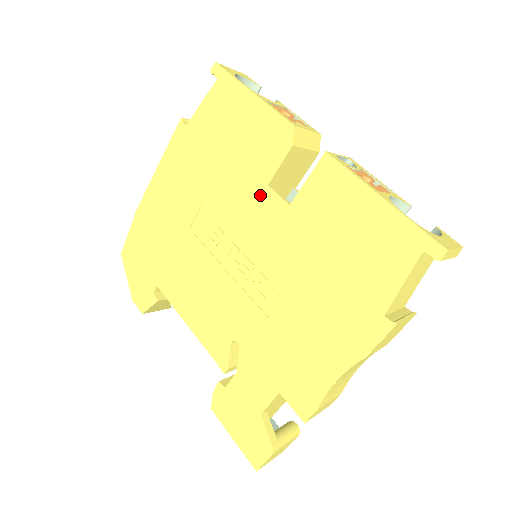
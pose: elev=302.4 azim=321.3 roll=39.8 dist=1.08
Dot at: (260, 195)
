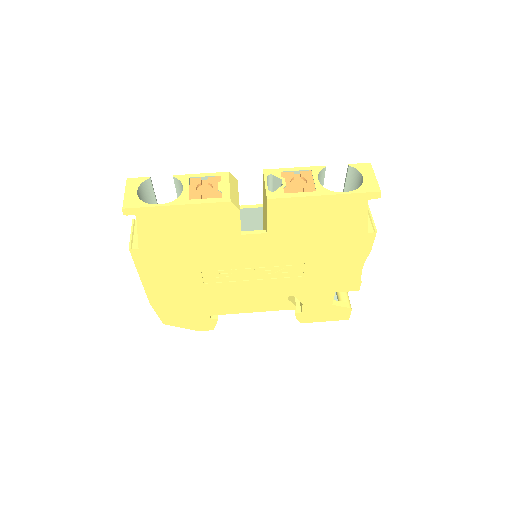
Dot at: (241, 242)
